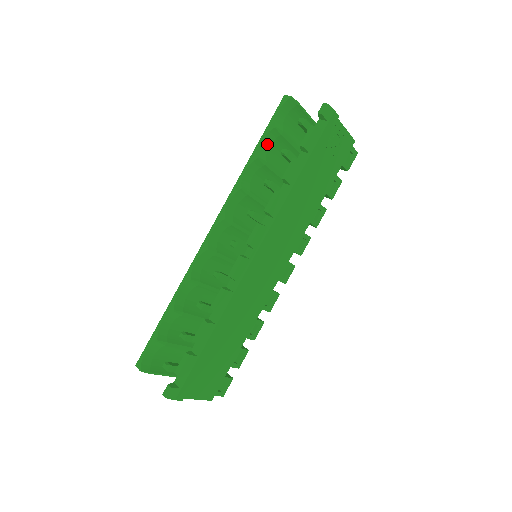
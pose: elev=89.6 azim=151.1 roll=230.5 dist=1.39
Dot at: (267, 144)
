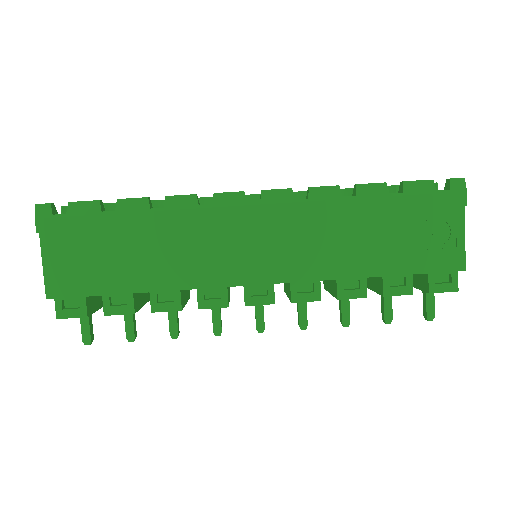
Dot at: occluded
